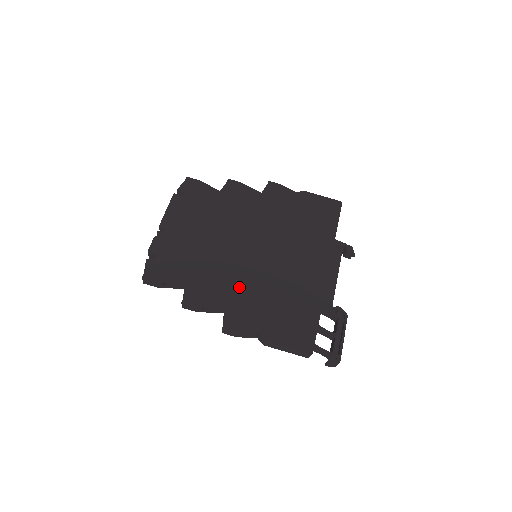
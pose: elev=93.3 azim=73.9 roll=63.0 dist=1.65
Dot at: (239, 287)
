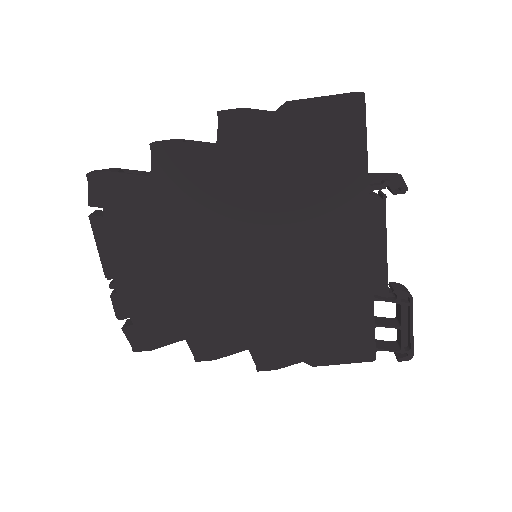
Dot at: (253, 317)
